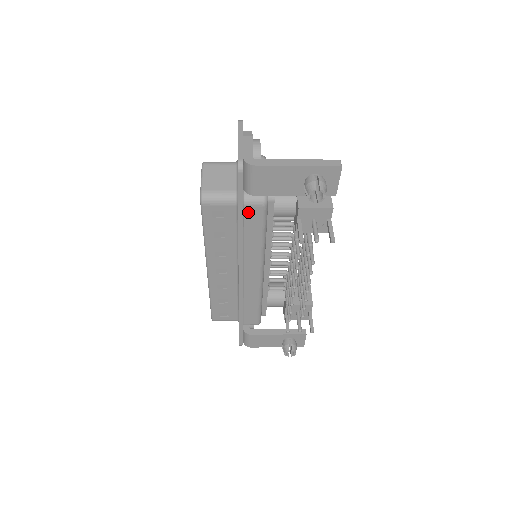
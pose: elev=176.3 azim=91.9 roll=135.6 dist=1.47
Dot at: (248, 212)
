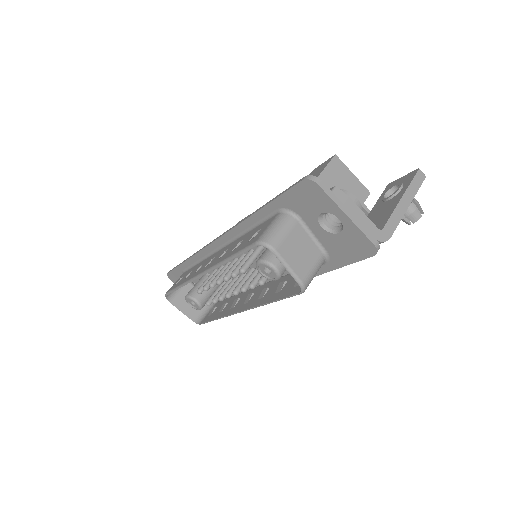
Dot at: occluded
